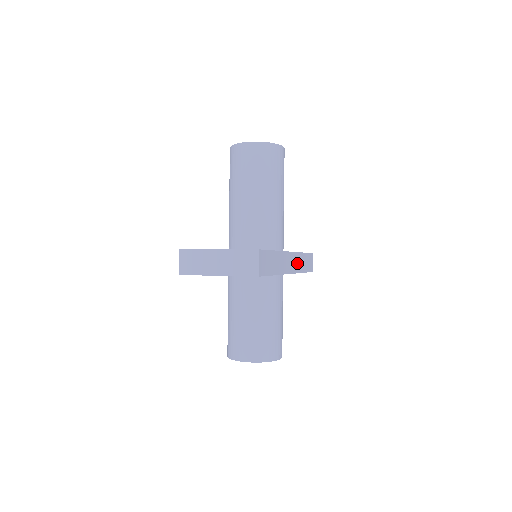
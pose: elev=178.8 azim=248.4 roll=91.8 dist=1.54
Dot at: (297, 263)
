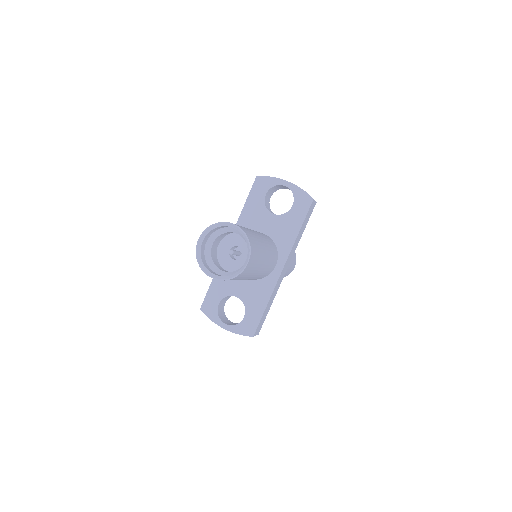
Dot at: (293, 251)
